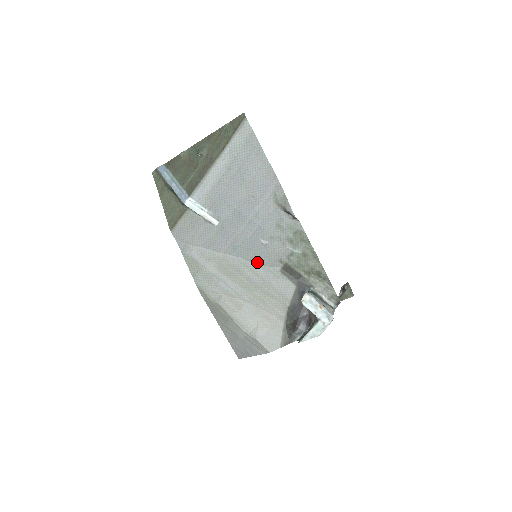
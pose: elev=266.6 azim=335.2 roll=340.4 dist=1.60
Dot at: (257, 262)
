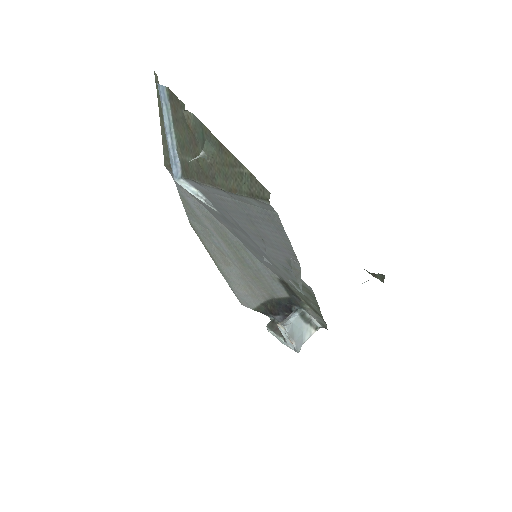
Dot at: (257, 257)
